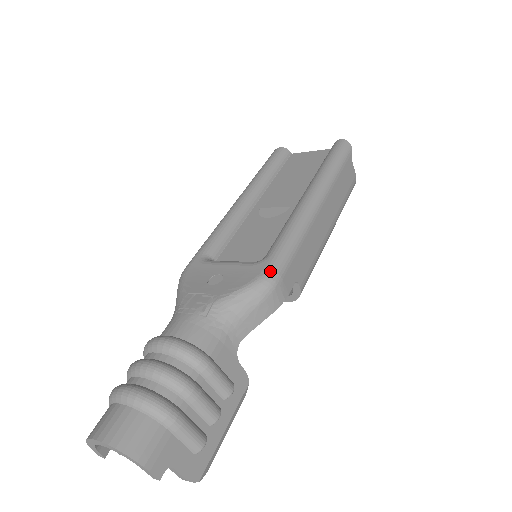
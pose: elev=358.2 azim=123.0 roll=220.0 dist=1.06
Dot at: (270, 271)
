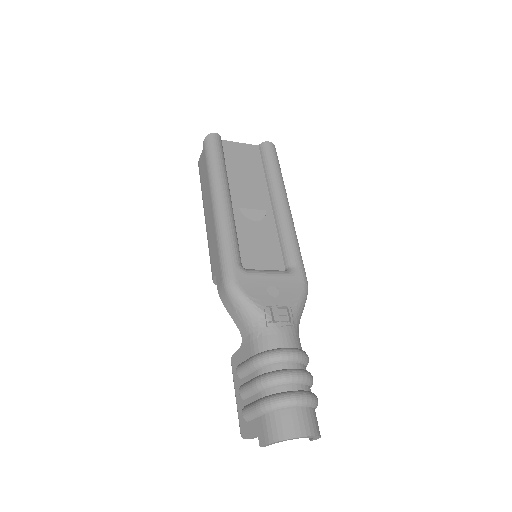
Dot at: (306, 281)
